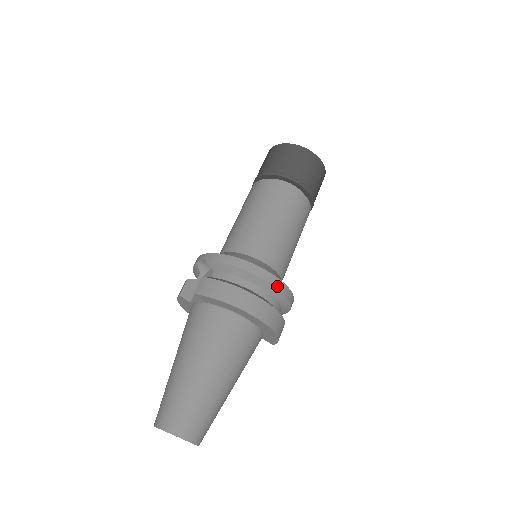
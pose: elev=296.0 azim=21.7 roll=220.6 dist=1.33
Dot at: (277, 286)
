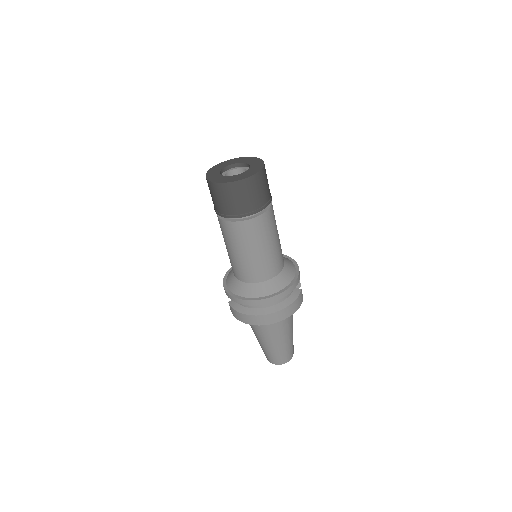
Dot at: (265, 303)
